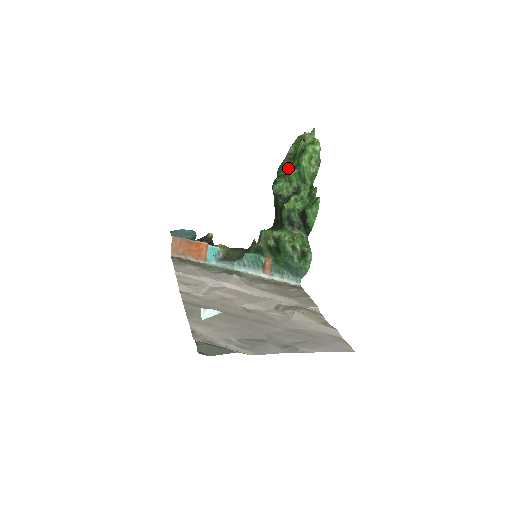
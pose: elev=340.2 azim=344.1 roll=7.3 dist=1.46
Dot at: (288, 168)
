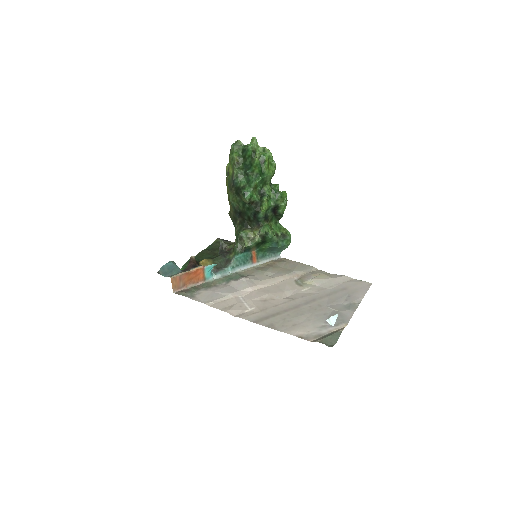
Dot at: (248, 177)
